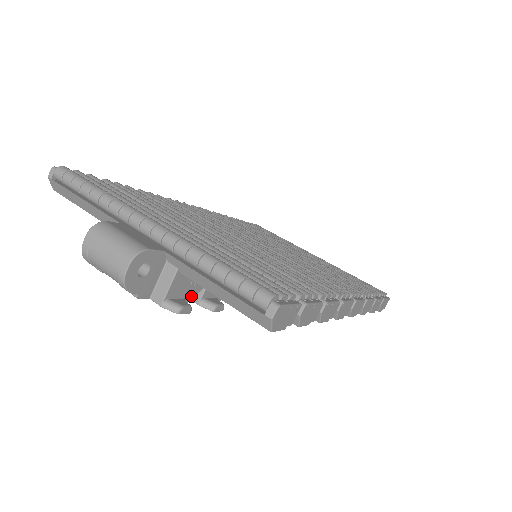
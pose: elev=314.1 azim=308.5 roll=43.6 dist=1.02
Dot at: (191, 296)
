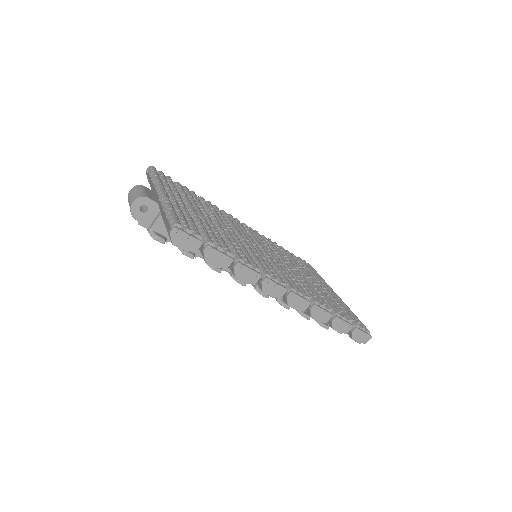
Dot at: occluded
